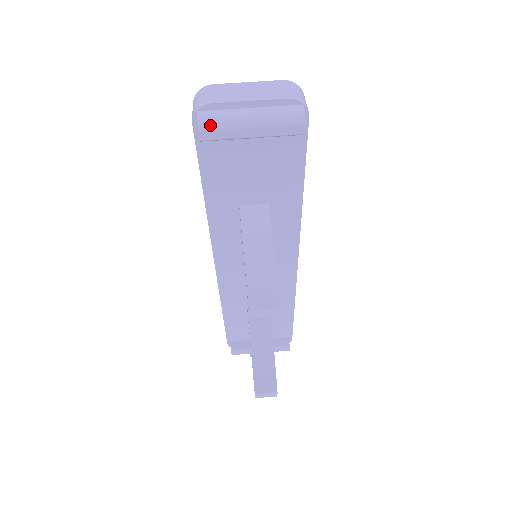
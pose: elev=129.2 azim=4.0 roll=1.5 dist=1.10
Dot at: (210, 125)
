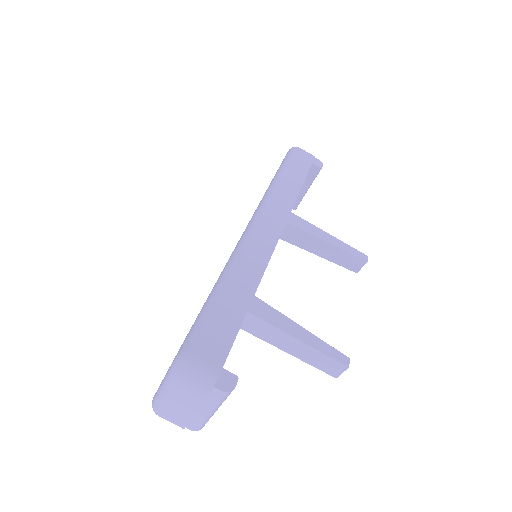
Dot at: (203, 426)
